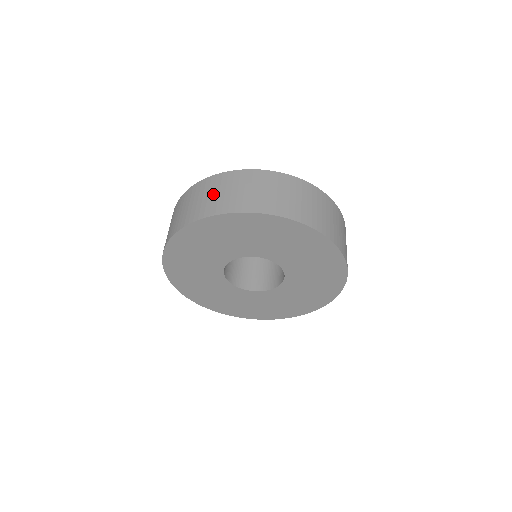
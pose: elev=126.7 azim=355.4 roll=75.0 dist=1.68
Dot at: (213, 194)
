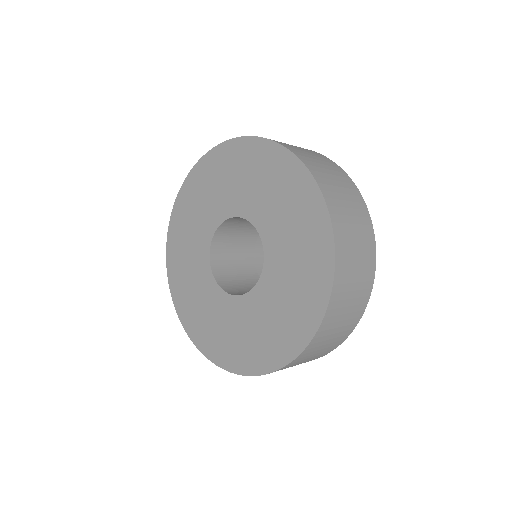
Dot at: occluded
